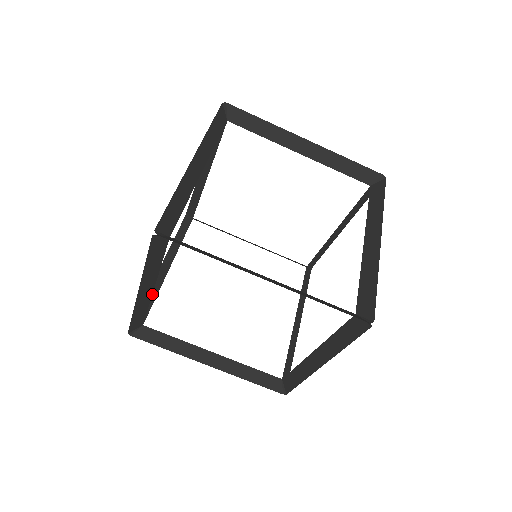
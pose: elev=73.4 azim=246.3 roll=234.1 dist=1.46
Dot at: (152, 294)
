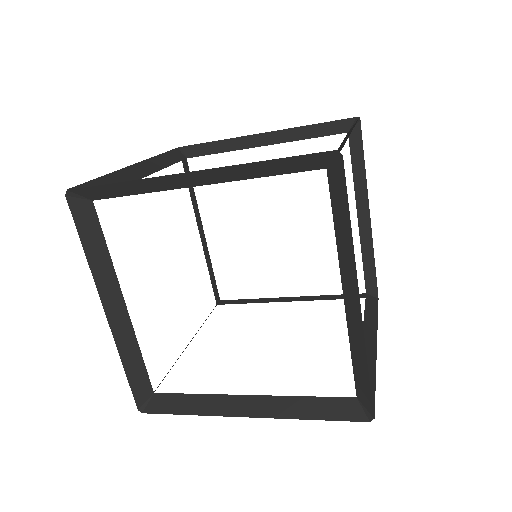
Dot at: (116, 180)
